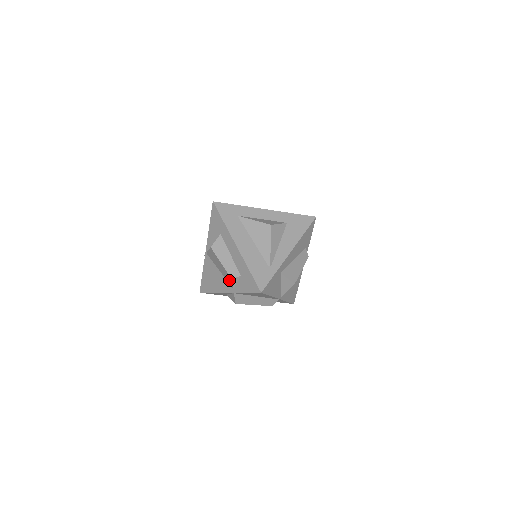
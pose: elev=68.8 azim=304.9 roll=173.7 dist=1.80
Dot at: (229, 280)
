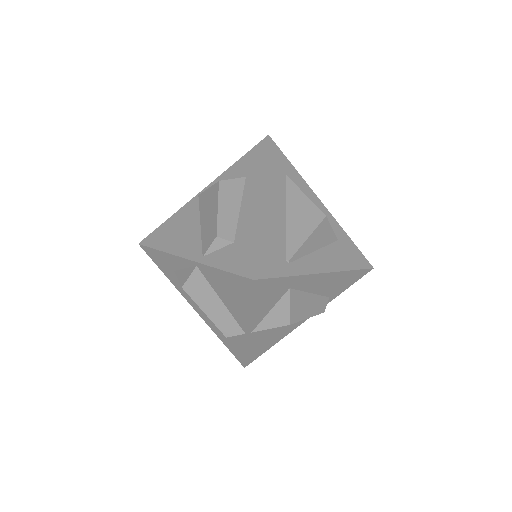
Dot at: (208, 239)
